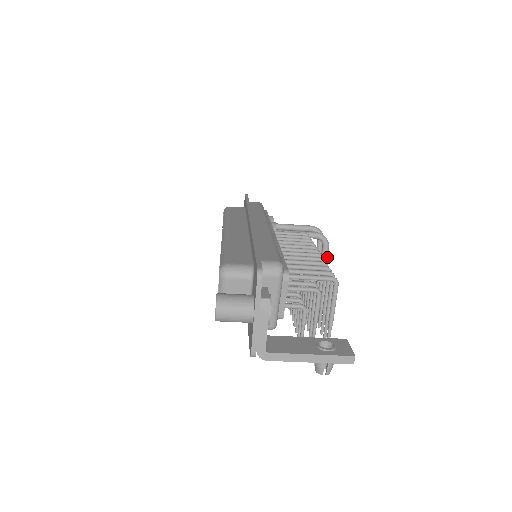
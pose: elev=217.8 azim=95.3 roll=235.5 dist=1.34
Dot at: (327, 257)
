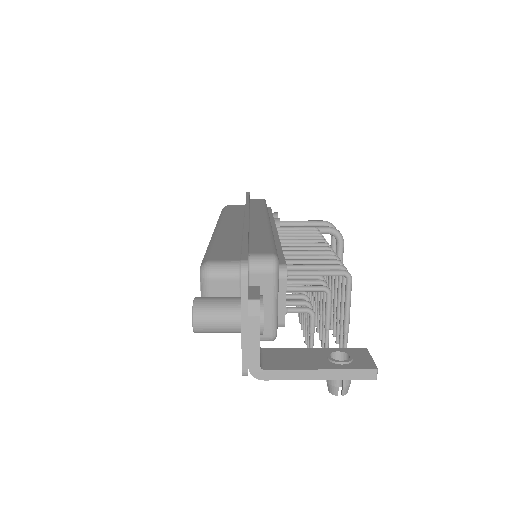
Dot at: occluded
